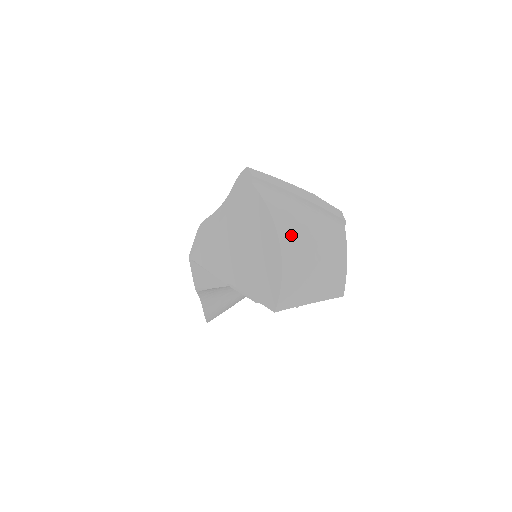
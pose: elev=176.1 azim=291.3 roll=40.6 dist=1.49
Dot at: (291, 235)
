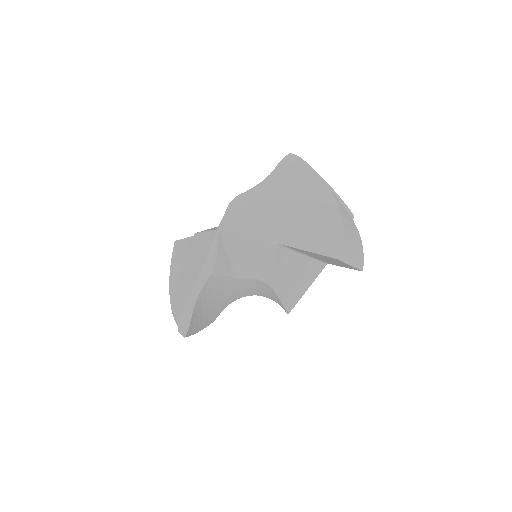
Dot at: (339, 203)
